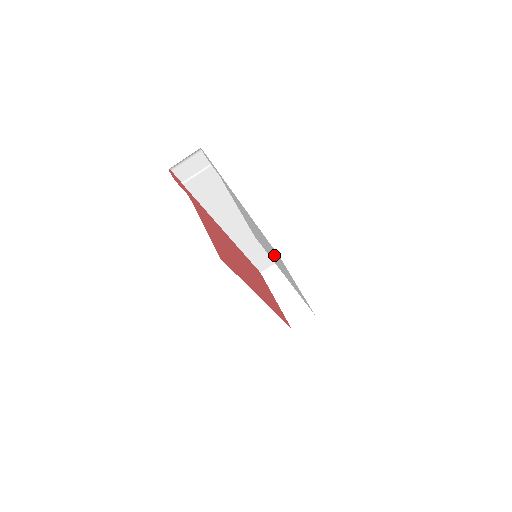
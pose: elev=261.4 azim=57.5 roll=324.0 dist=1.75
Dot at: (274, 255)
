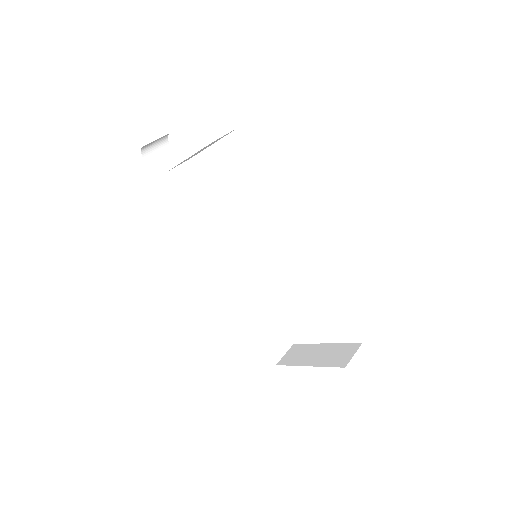
Dot at: occluded
